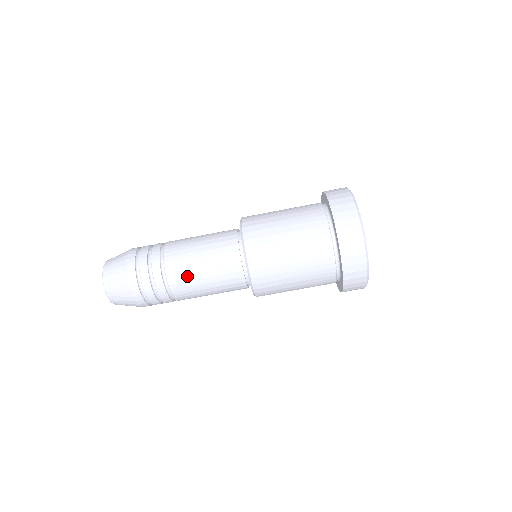
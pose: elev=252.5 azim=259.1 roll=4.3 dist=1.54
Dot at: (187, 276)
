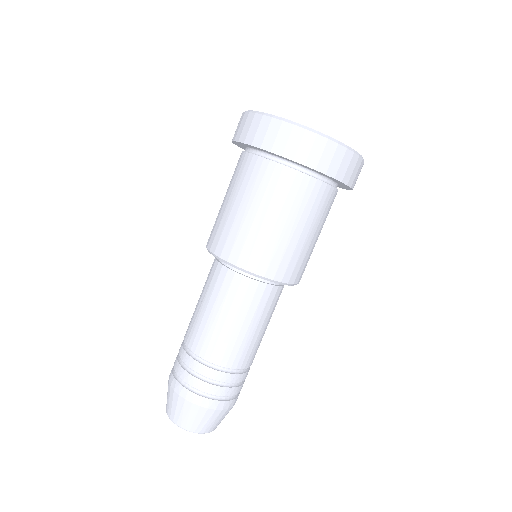
Dot at: (196, 325)
